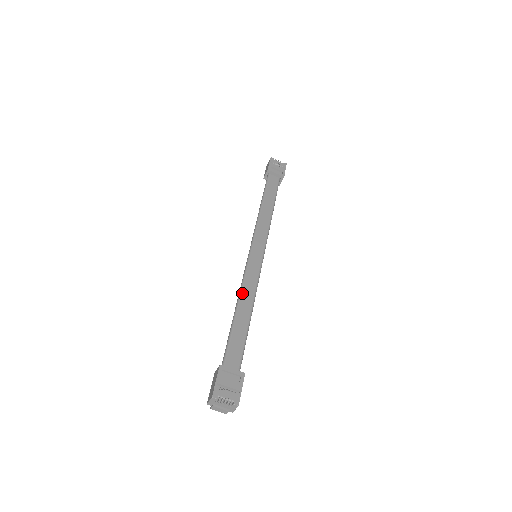
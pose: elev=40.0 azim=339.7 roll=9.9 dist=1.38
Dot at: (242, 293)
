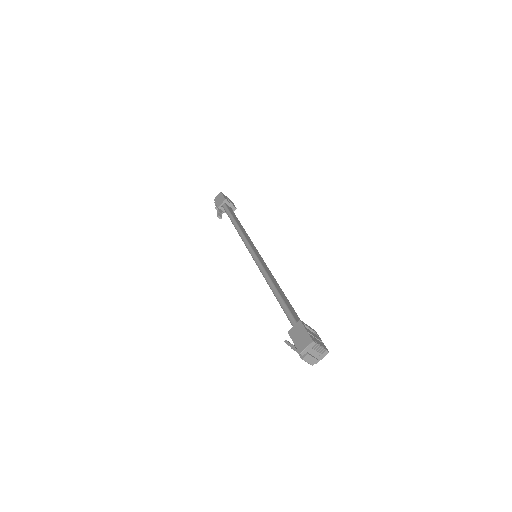
Dot at: (270, 277)
